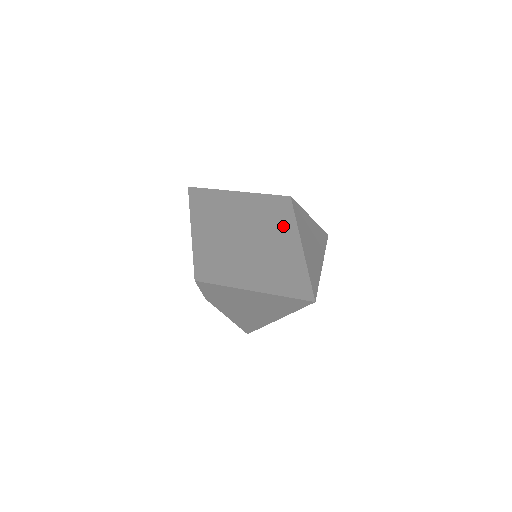
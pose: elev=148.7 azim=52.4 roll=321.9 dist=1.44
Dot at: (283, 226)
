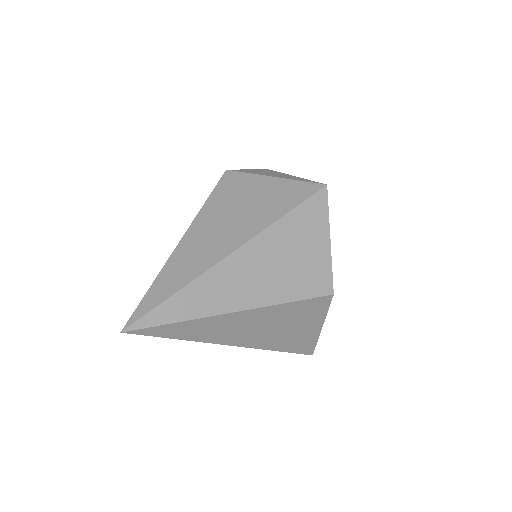
Dot at: occluded
